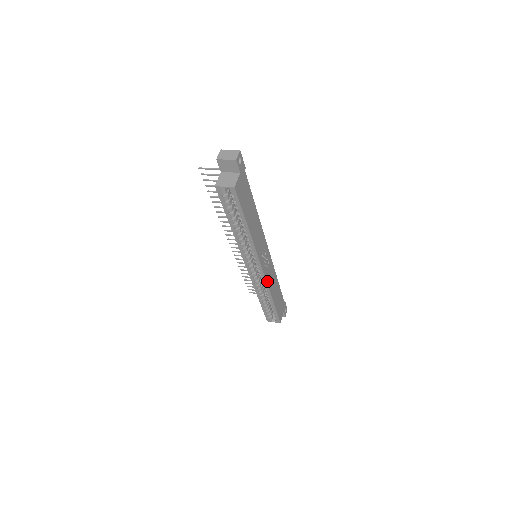
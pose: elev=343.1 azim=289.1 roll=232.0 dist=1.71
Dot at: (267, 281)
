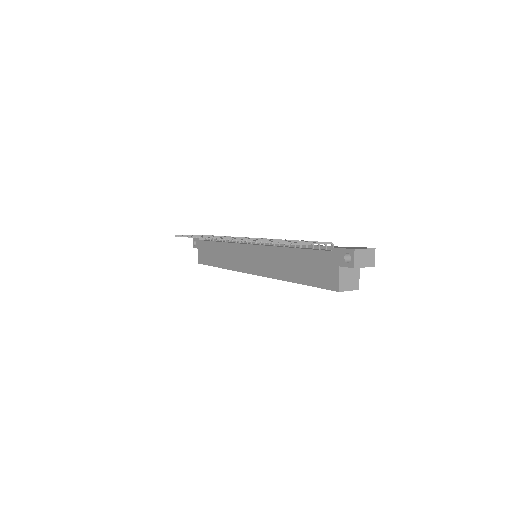
Dot at: occluded
